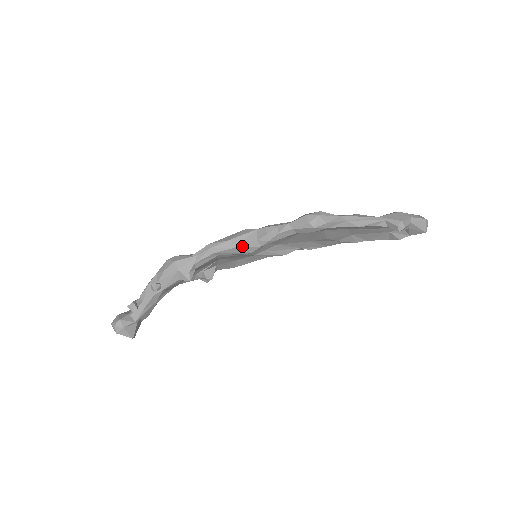
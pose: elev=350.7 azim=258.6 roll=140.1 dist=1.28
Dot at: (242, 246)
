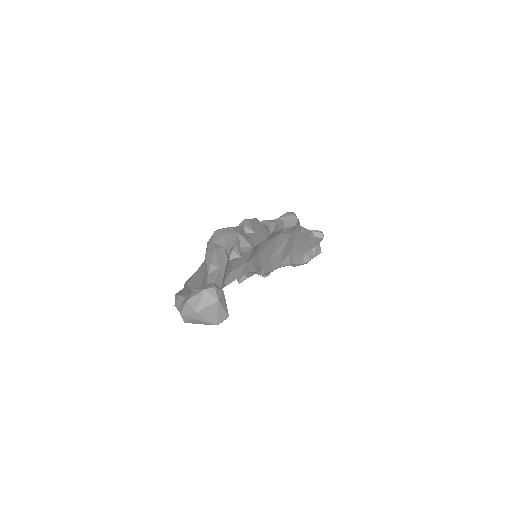
Dot at: (265, 227)
